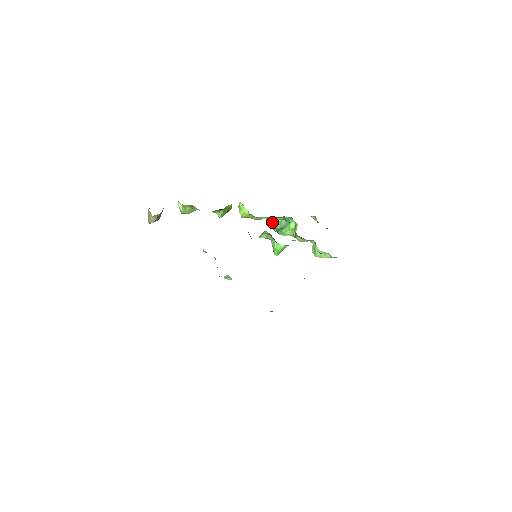
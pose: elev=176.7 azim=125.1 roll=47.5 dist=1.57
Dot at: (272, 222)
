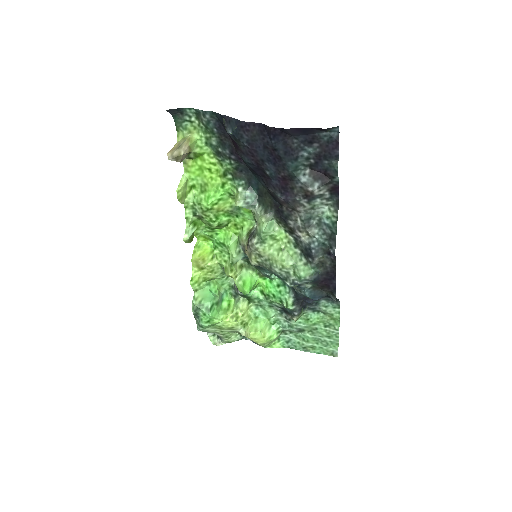
Dot at: (210, 291)
